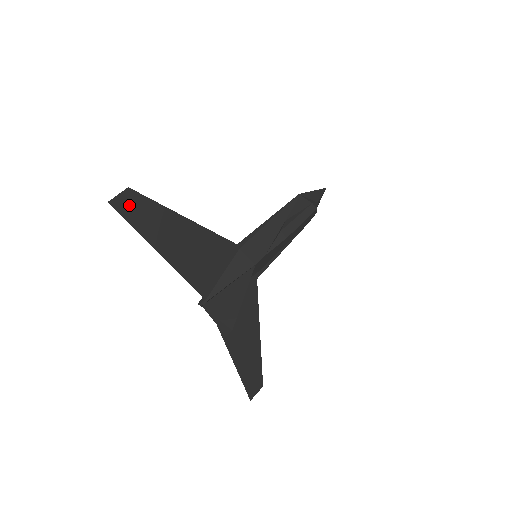
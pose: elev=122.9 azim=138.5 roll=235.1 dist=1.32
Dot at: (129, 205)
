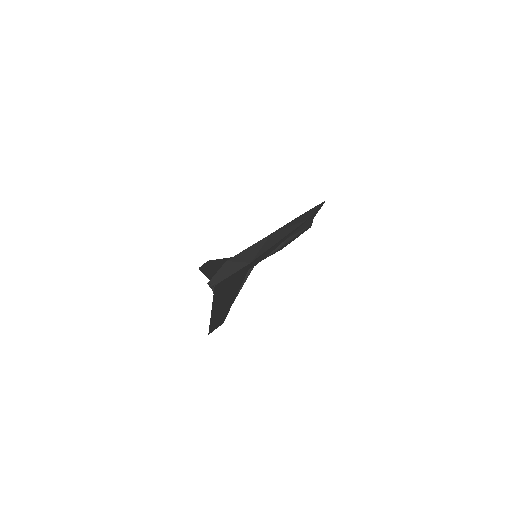
Dot at: (217, 323)
